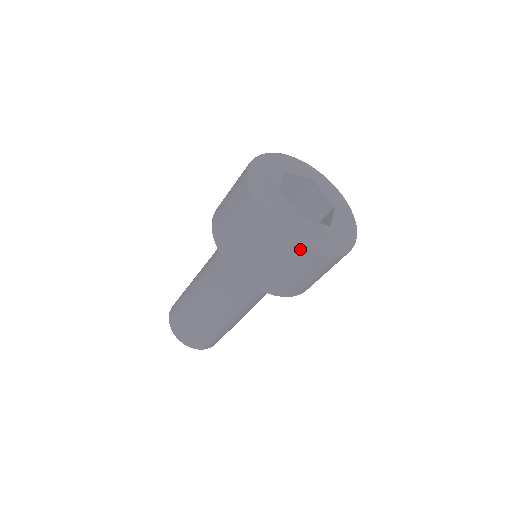
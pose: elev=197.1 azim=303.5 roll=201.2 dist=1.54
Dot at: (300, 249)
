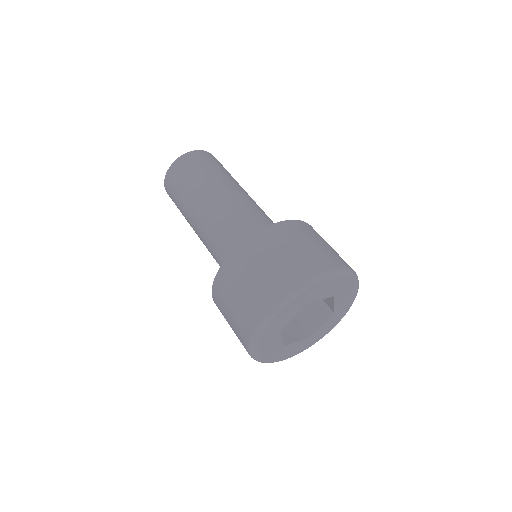
Dot at: occluded
